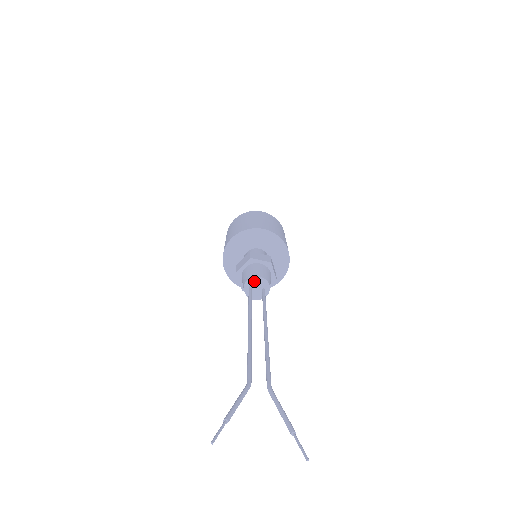
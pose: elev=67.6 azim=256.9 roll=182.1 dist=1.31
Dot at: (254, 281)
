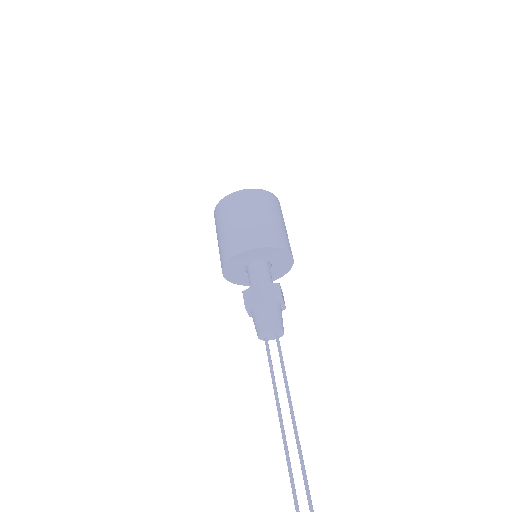
Dot at: (263, 336)
